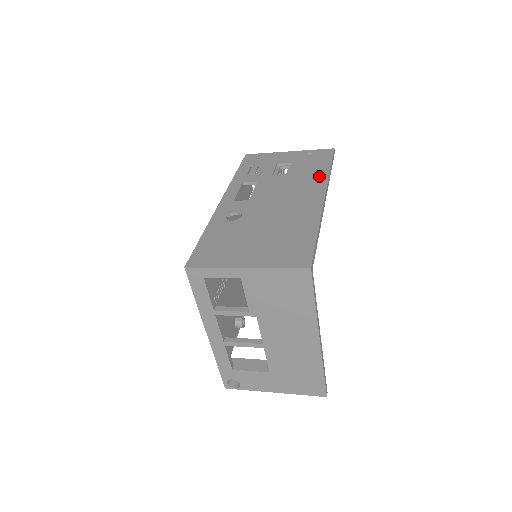
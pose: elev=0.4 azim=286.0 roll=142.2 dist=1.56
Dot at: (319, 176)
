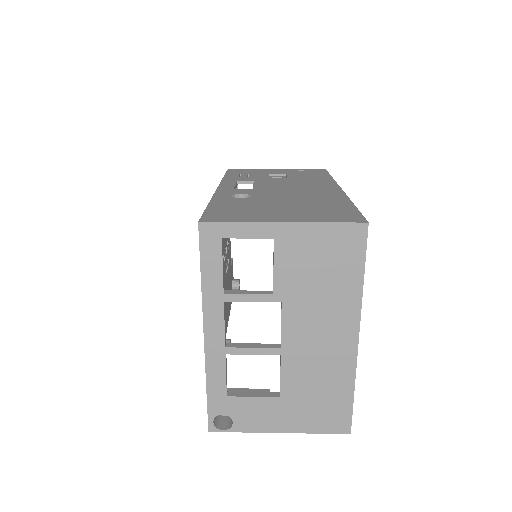
Dot at: (324, 179)
